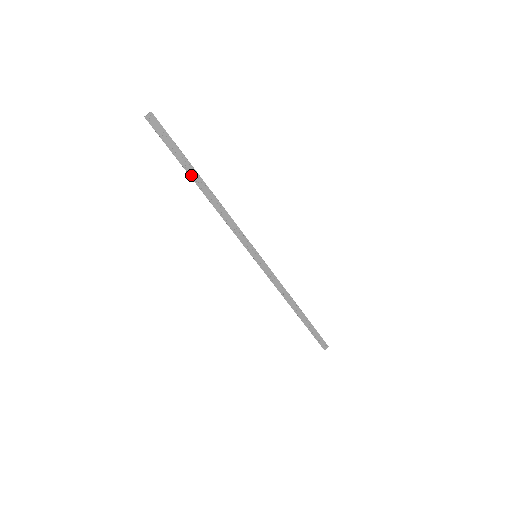
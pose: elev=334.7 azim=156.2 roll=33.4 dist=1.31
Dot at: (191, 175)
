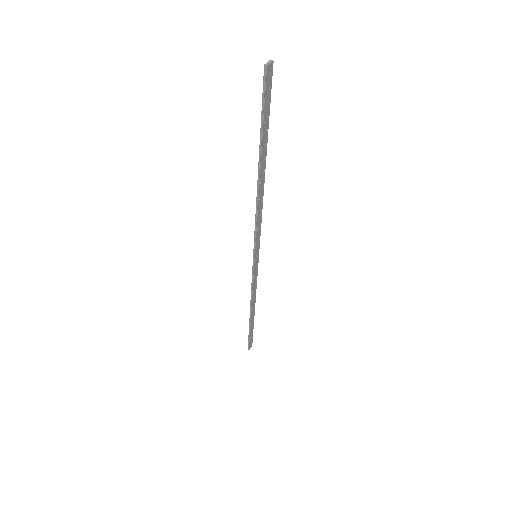
Dot at: (262, 155)
